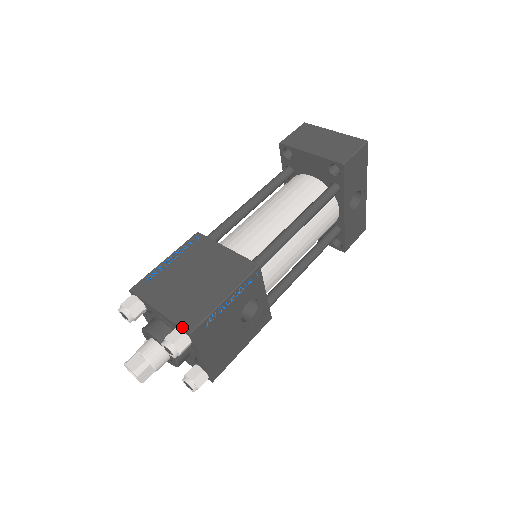
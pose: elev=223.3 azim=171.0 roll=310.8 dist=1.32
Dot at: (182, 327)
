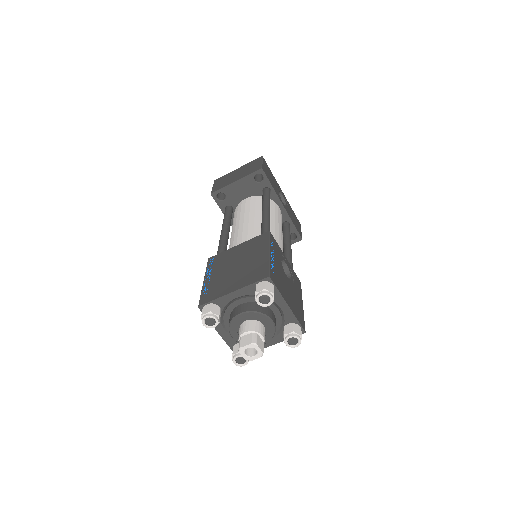
Dot at: (260, 279)
